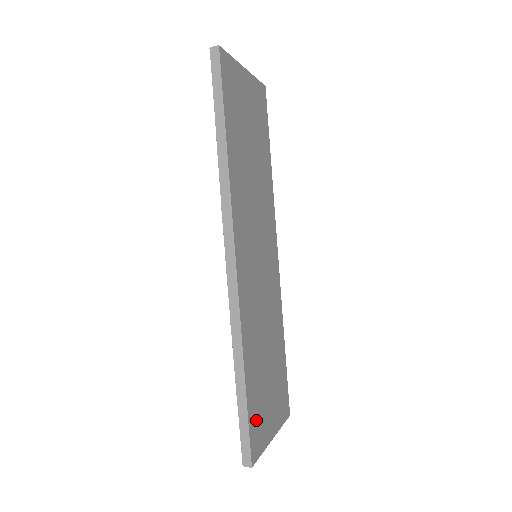
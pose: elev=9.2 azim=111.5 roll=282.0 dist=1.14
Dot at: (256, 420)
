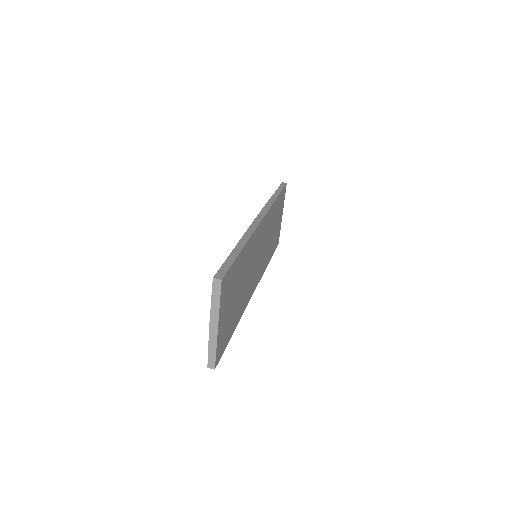
Dot at: (276, 242)
